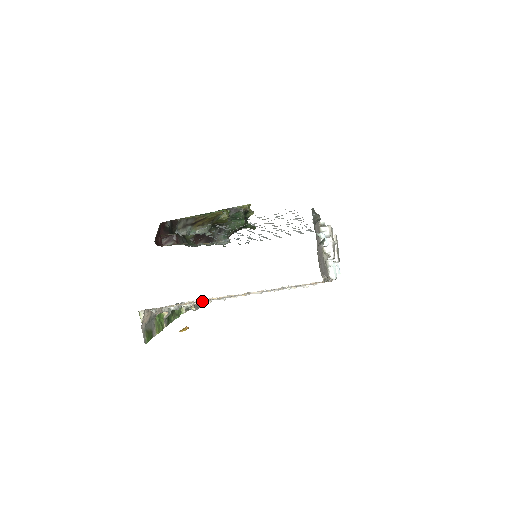
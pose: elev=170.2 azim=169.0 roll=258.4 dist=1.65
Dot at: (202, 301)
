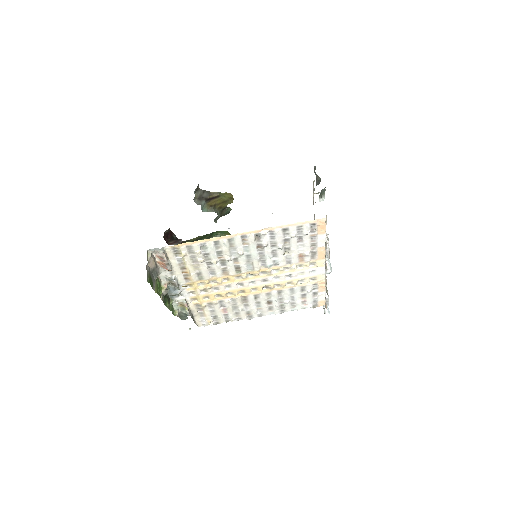
Dot at: (206, 268)
